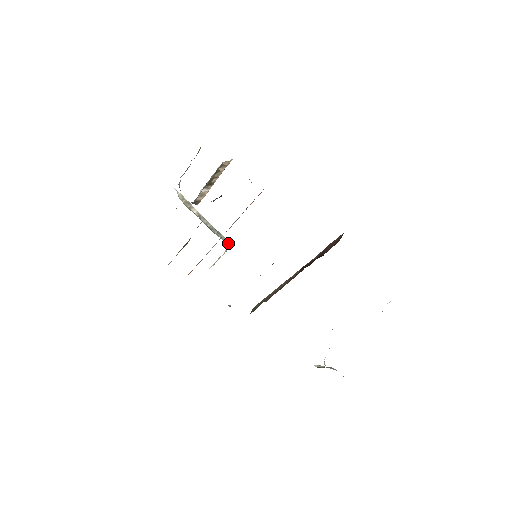
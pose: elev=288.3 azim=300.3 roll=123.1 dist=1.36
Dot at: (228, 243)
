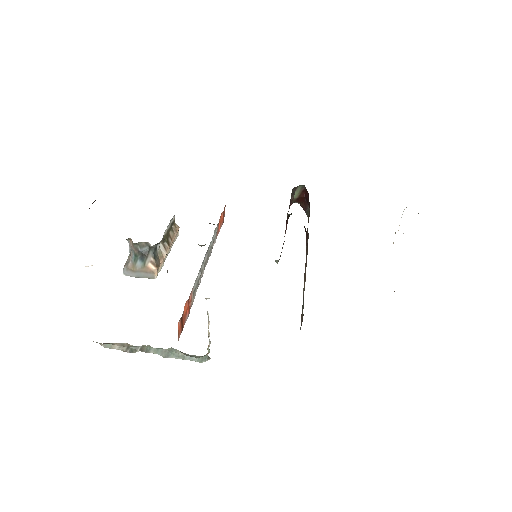
Dot at: (204, 356)
